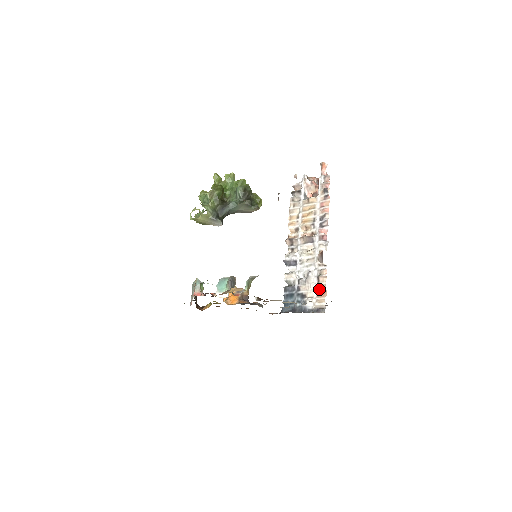
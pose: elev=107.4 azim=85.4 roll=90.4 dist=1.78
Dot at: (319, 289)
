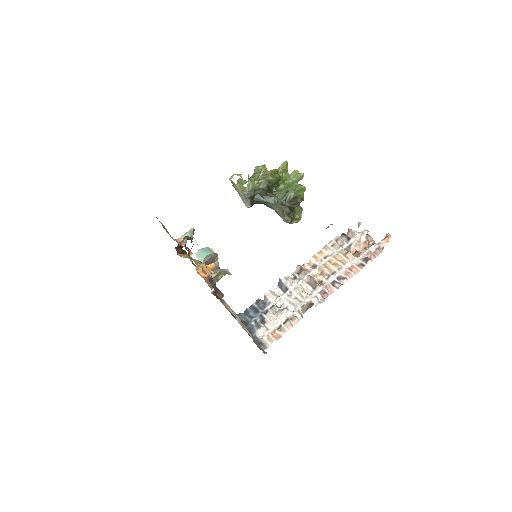
Dot at: (279, 329)
